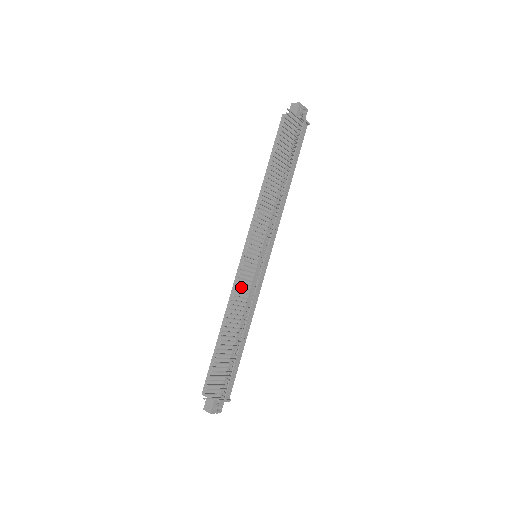
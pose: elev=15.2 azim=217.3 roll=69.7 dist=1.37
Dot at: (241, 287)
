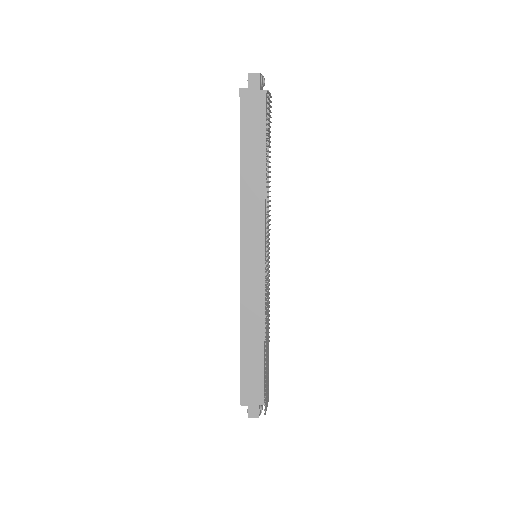
Dot at: (252, 293)
